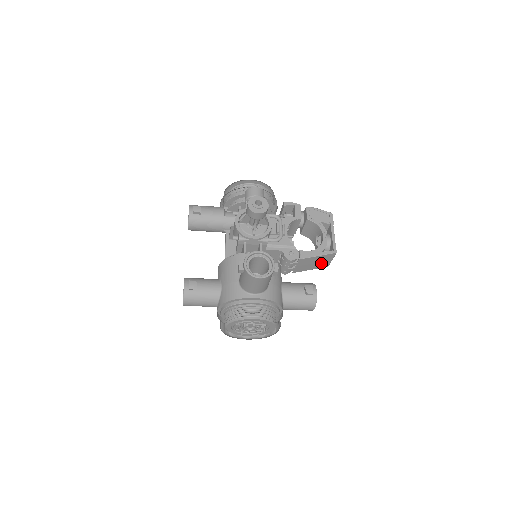
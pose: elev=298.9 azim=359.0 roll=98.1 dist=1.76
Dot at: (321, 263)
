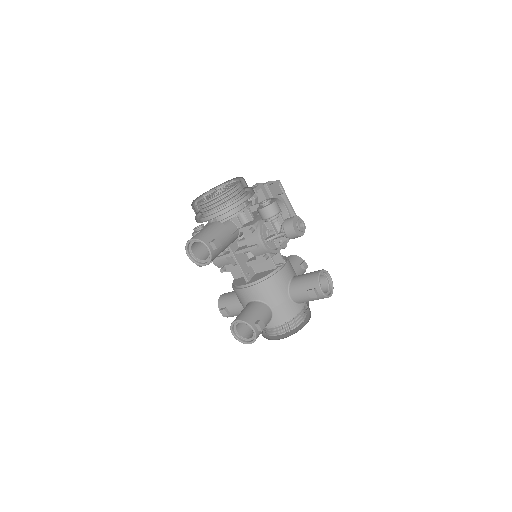
Dot at: occluded
